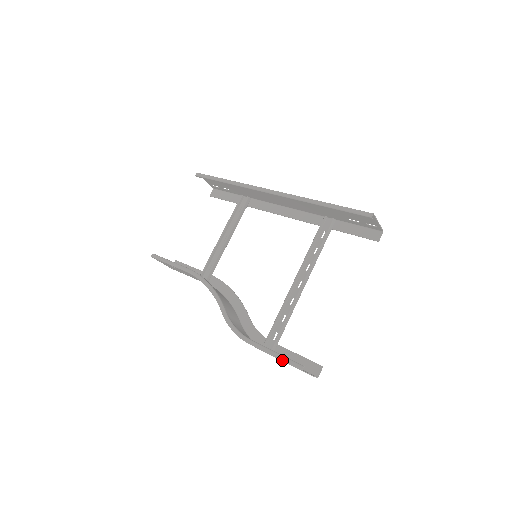
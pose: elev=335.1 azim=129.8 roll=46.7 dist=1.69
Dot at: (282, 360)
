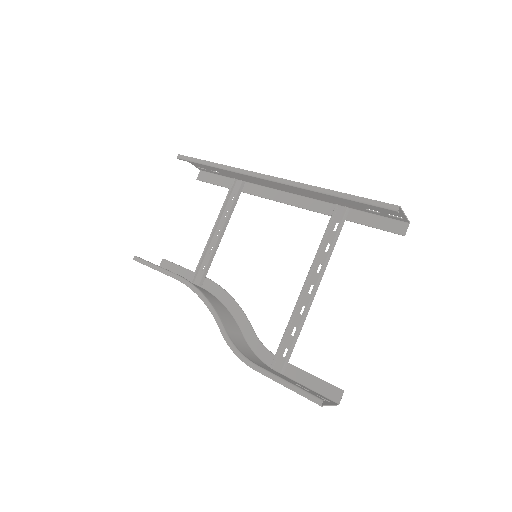
Dot at: (296, 392)
